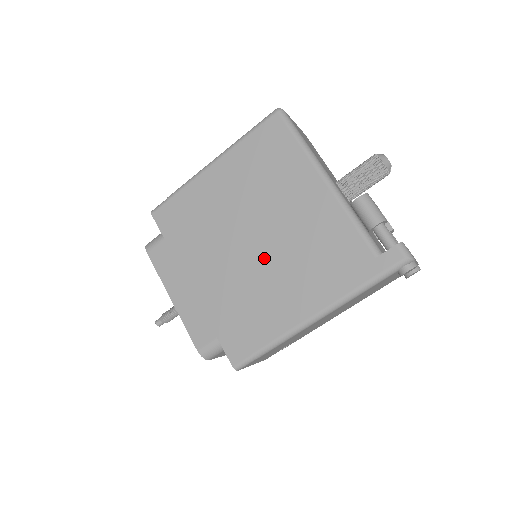
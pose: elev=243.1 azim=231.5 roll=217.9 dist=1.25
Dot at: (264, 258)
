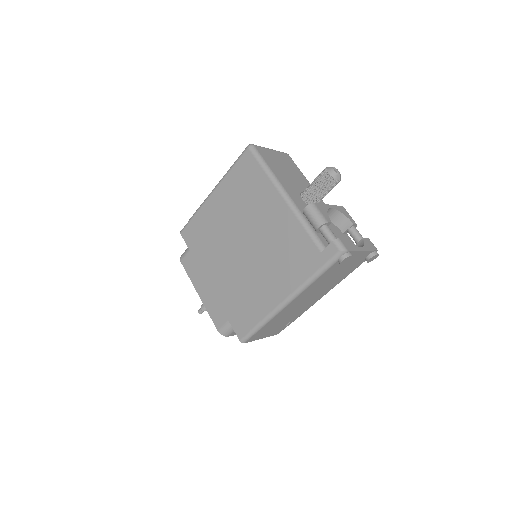
Dot at: (250, 259)
